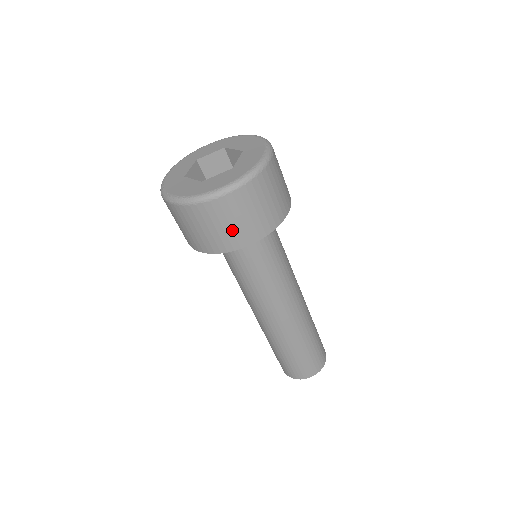
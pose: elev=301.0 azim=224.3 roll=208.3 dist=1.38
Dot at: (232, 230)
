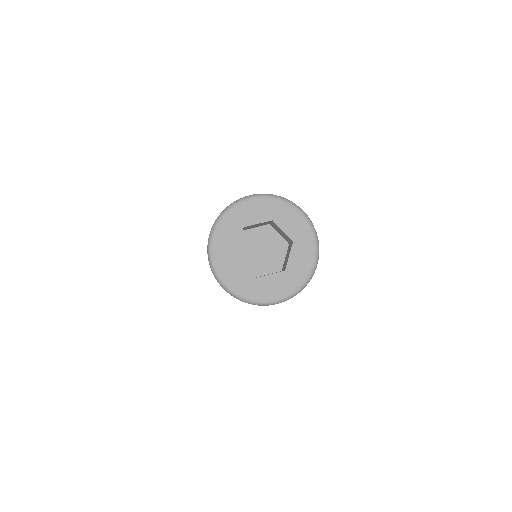
Dot at: occluded
